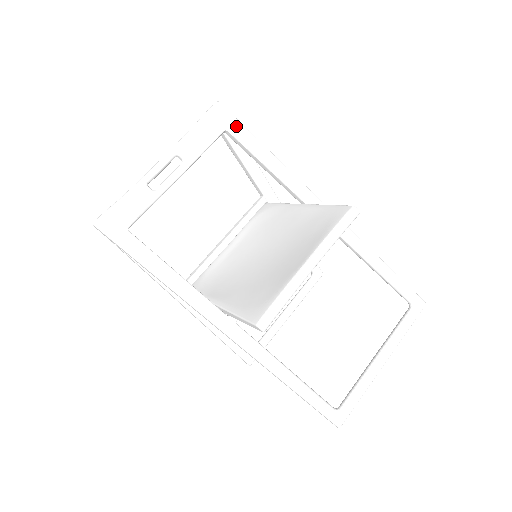
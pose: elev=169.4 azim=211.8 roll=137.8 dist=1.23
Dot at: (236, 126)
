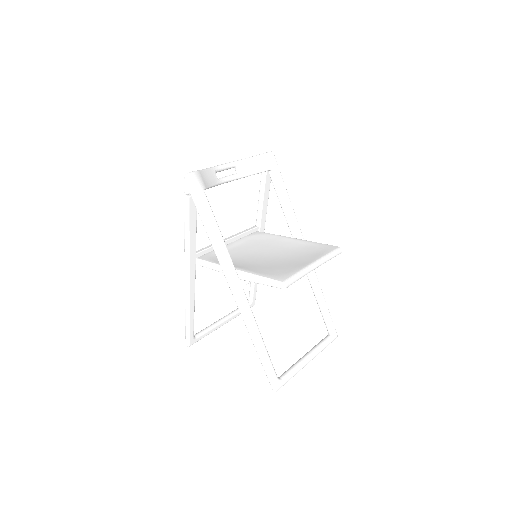
Dot at: (278, 171)
